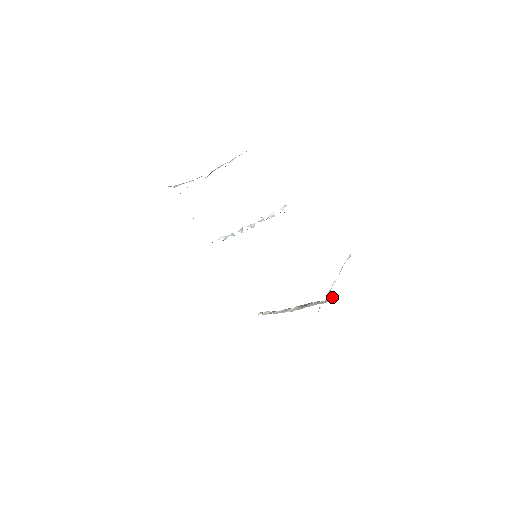
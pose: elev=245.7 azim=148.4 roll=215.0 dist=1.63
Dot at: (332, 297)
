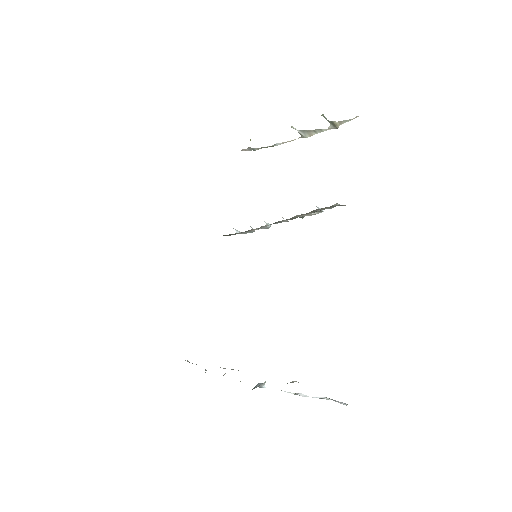
Dot at: occluded
